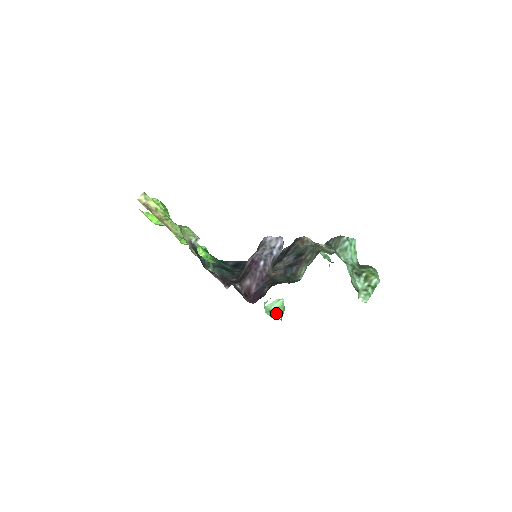
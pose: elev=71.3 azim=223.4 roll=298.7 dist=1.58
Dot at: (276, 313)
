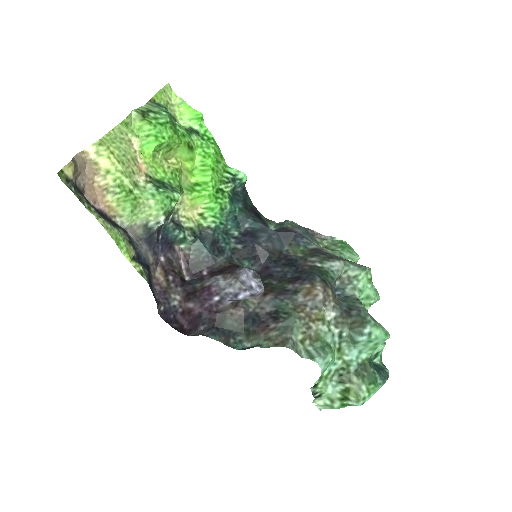
Dot at: occluded
